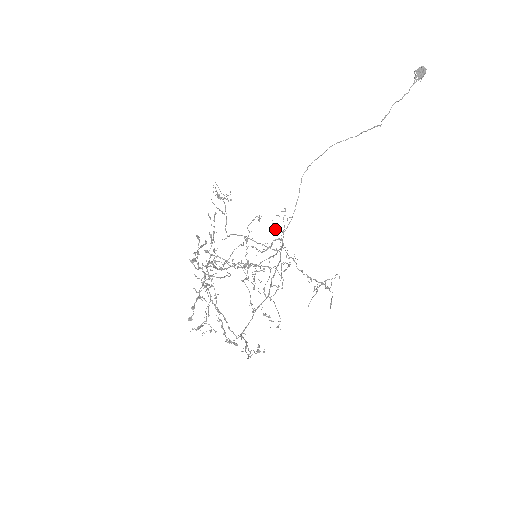
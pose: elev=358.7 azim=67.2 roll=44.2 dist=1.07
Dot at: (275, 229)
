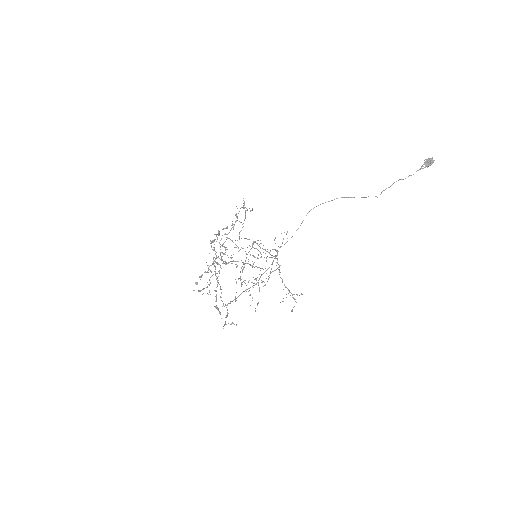
Dot at: (275, 243)
